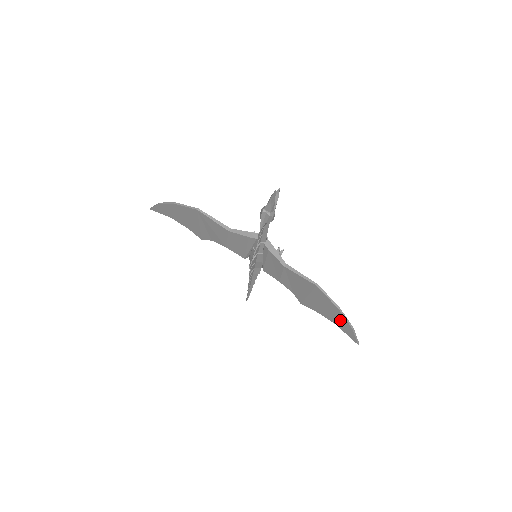
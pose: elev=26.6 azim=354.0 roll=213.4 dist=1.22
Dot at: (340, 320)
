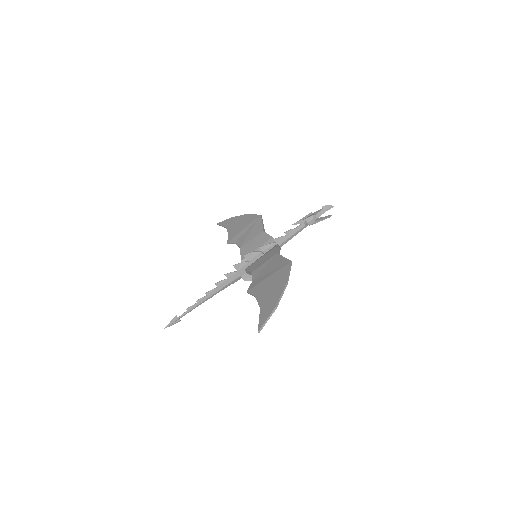
Dot at: (273, 299)
